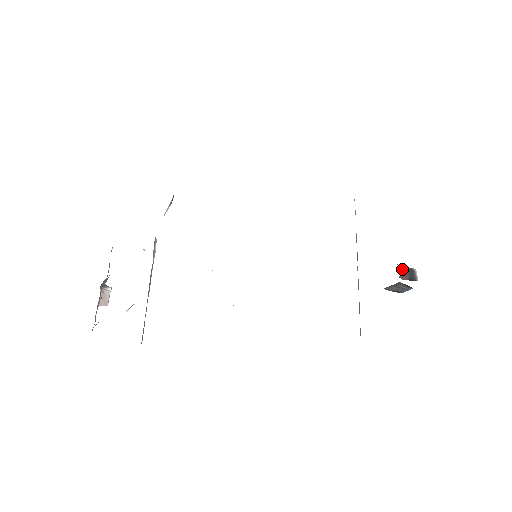
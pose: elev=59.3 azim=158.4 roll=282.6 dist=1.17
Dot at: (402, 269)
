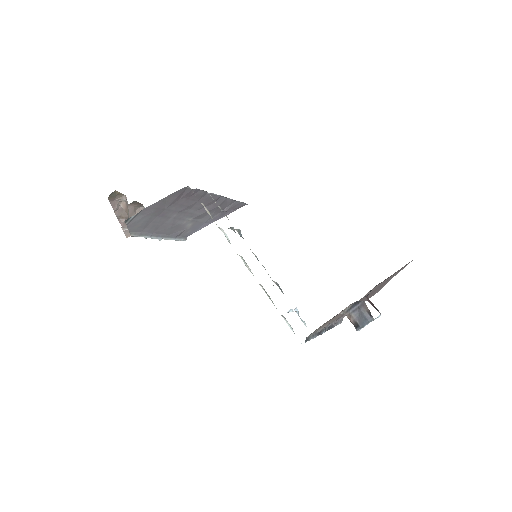
Dot at: occluded
